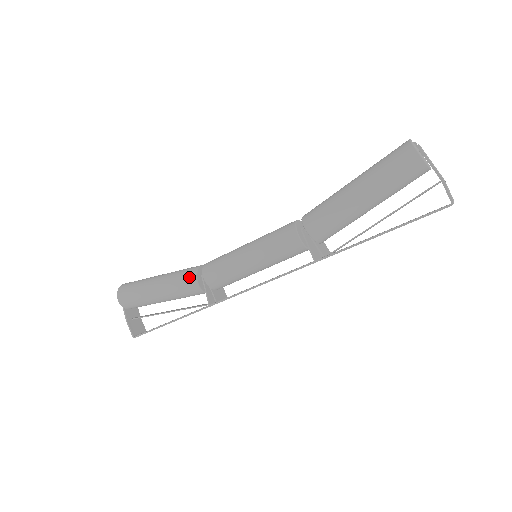
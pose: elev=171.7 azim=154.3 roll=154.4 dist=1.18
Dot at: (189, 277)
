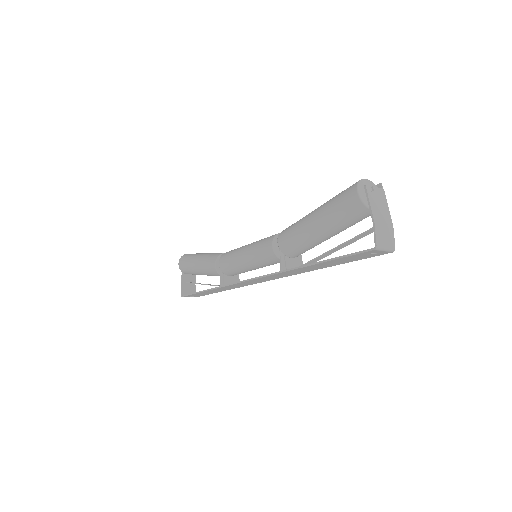
Dot at: (213, 259)
